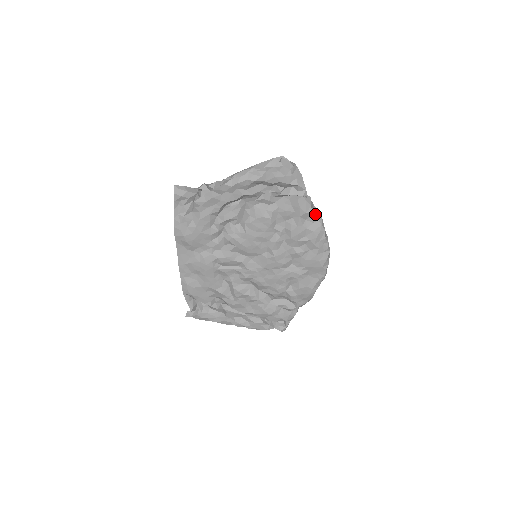
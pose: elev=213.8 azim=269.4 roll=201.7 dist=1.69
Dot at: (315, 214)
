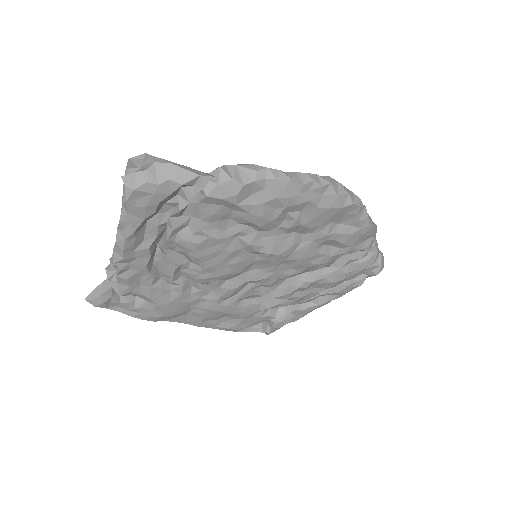
Dot at: (252, 179)
